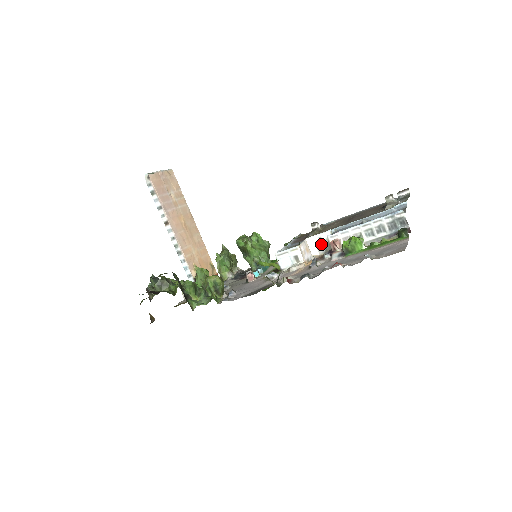
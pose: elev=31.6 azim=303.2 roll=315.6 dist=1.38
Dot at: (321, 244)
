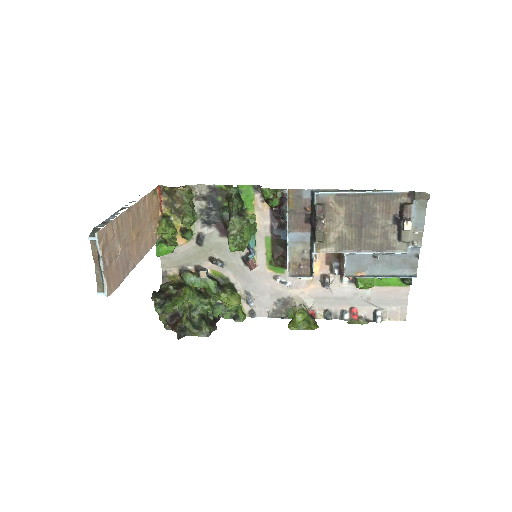
Dot at: occluded
